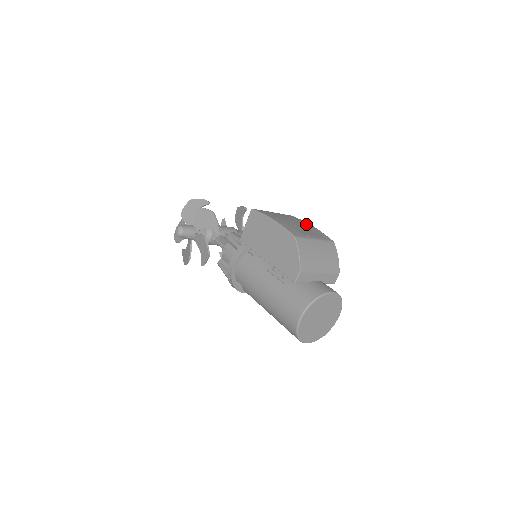
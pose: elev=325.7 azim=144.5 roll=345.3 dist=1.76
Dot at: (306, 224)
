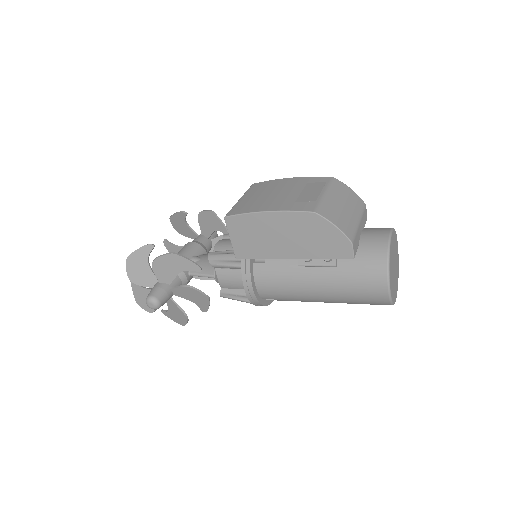
Dot at: (286, 182)
